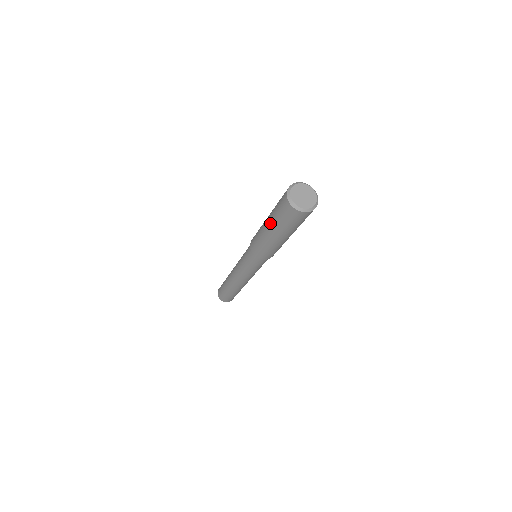
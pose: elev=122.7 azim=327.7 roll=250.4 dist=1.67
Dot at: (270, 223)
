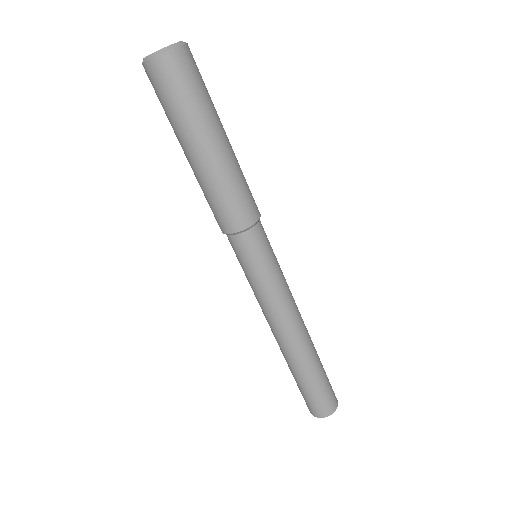
Dot at: (185, 139)
